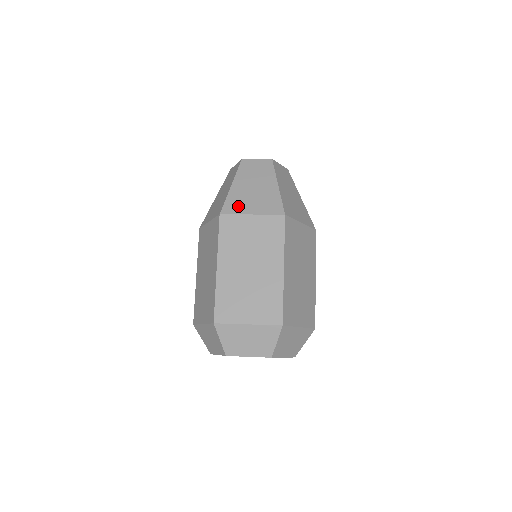
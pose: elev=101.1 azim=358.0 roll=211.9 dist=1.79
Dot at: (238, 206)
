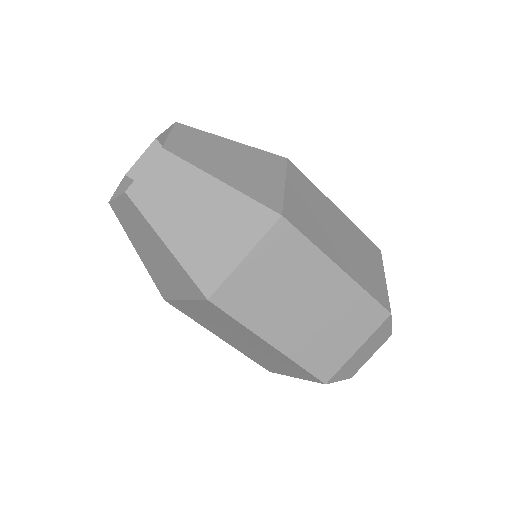
Dot at: (166, 288)
